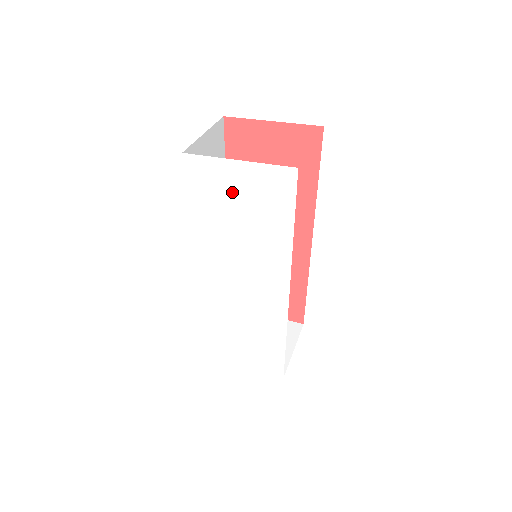
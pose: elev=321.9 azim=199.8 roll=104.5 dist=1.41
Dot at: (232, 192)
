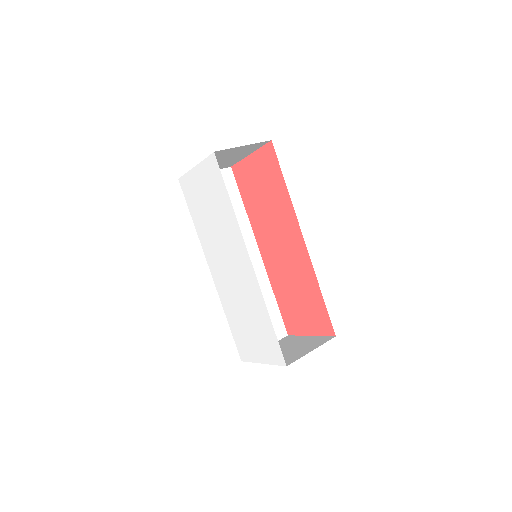
Dot at: (201, 191)
